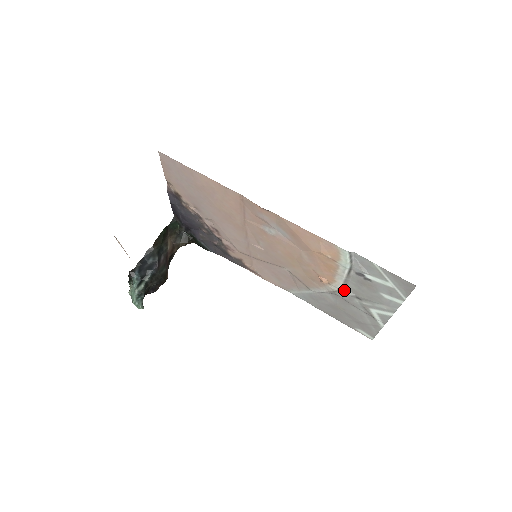
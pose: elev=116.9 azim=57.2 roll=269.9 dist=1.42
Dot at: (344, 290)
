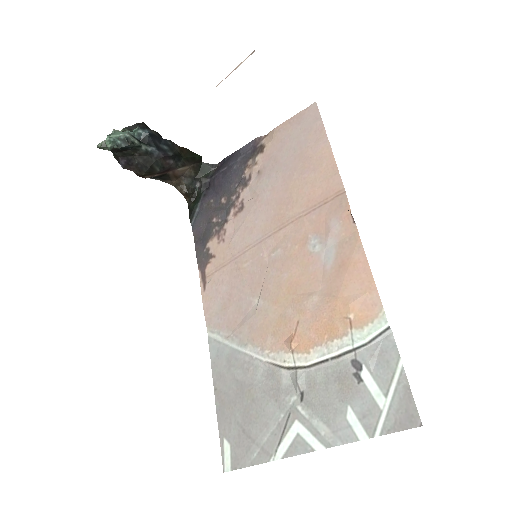
Dot at: (300, 372)
